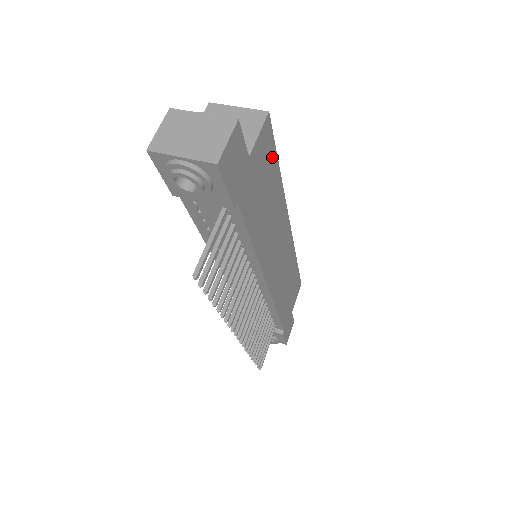
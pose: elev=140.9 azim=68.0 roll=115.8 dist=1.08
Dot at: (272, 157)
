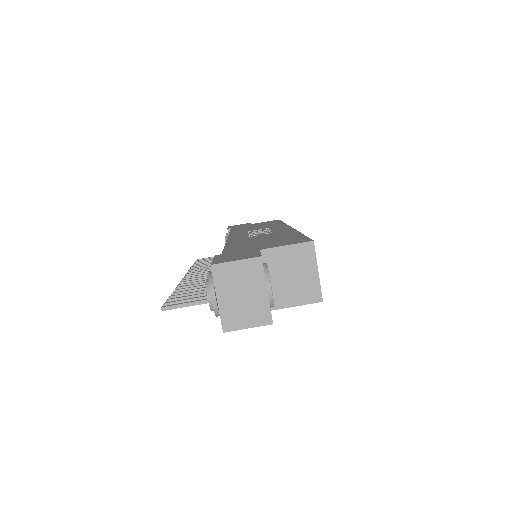
Dot at: occluded
